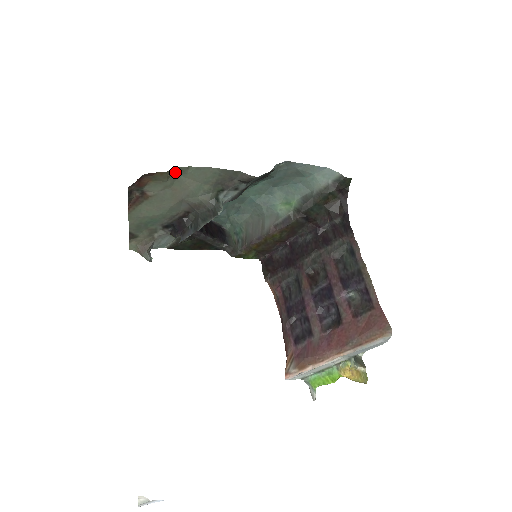
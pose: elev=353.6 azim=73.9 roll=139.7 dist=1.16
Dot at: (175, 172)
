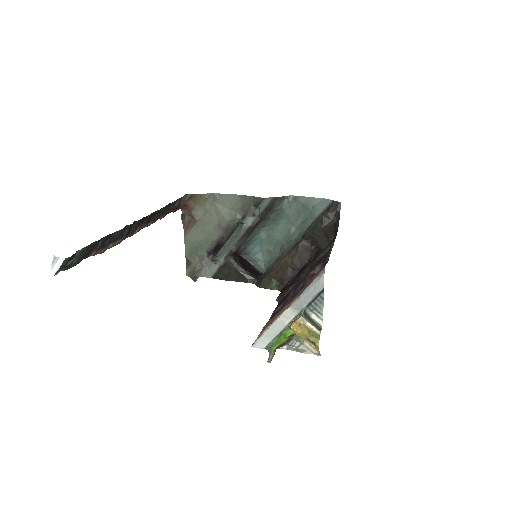
Dot at: (211, 198)
